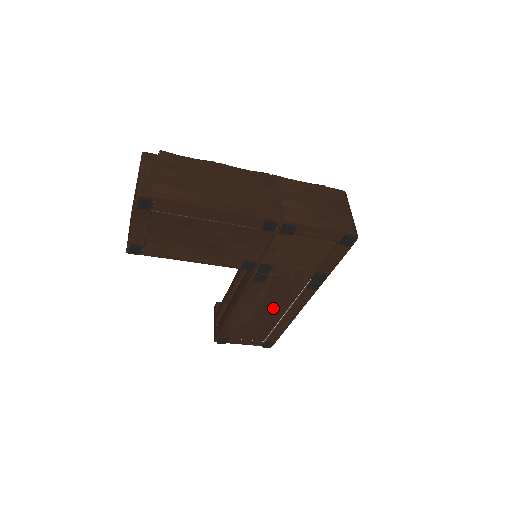
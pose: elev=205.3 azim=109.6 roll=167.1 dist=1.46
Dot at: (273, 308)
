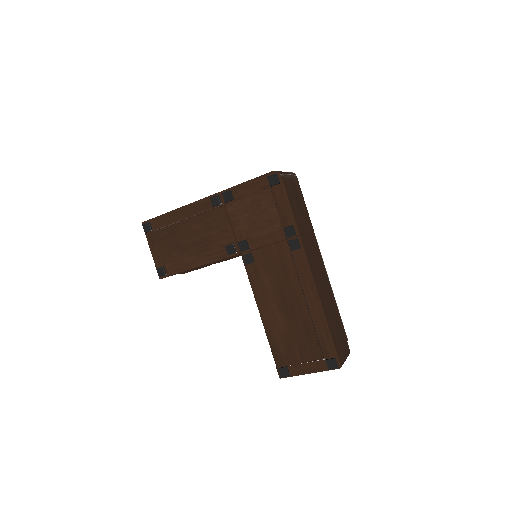
Dot at: (289, 296)
